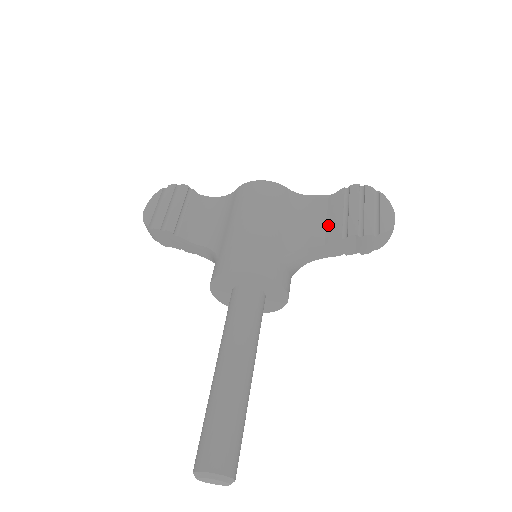
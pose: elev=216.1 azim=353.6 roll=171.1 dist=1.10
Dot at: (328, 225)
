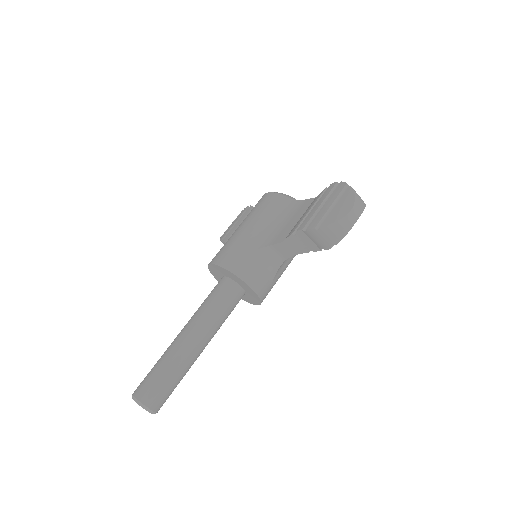
Dot at: (296, 224)
